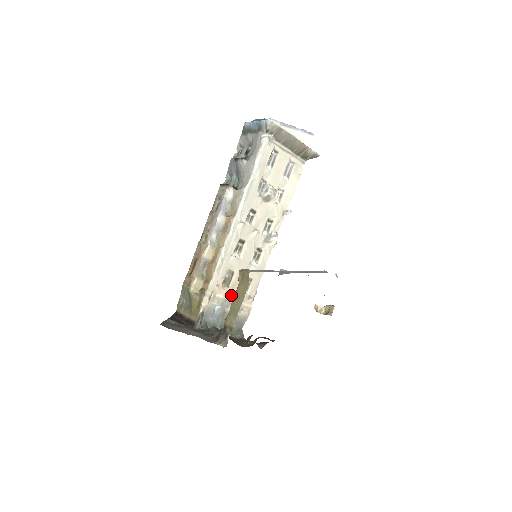
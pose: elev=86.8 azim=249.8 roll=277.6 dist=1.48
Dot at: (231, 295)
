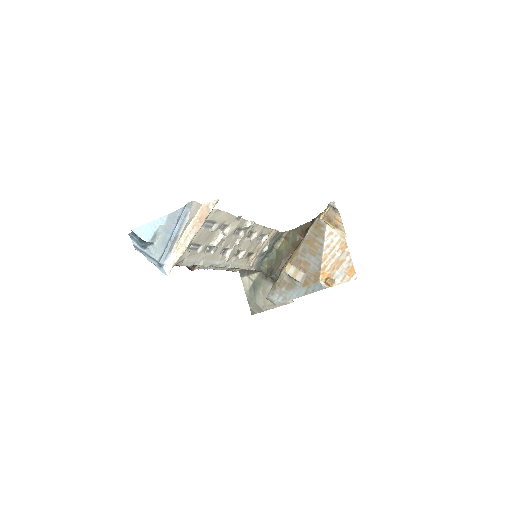
Dot at: (259, 250)
